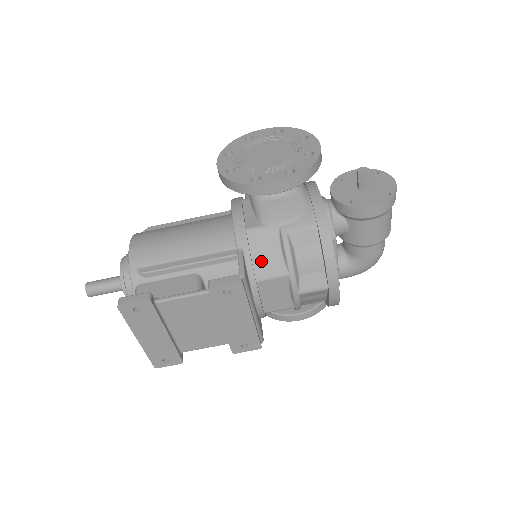
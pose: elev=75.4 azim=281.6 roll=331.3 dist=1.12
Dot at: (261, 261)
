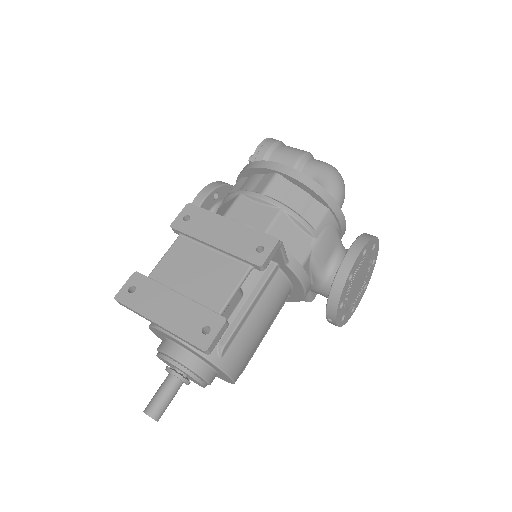
Dot at: occluded
